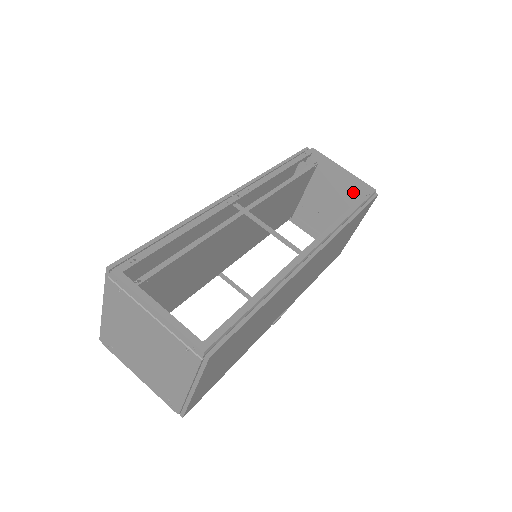
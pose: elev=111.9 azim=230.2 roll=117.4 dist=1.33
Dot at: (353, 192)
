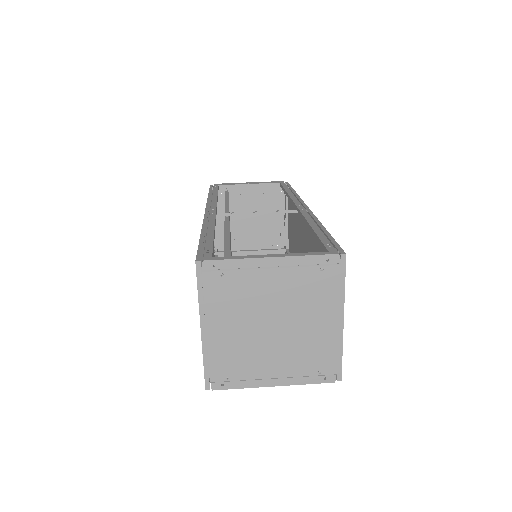
Dot at: (268, 195)
